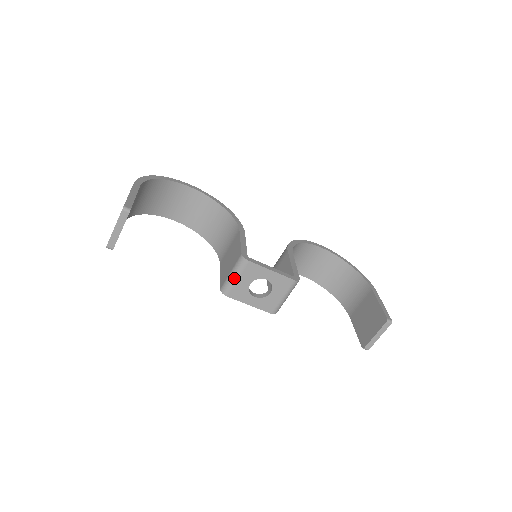
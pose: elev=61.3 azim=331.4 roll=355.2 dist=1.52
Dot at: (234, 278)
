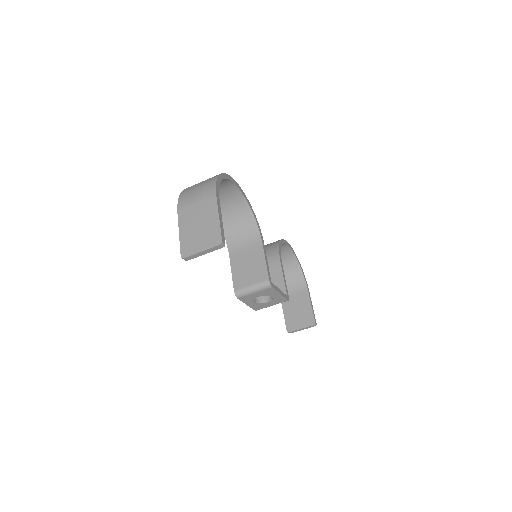
Dot at: (253, 291)
